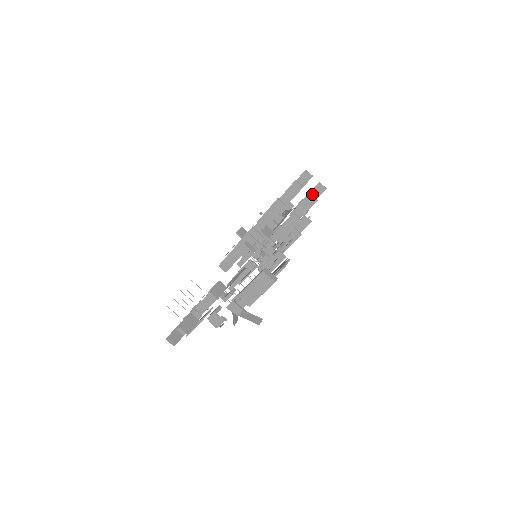
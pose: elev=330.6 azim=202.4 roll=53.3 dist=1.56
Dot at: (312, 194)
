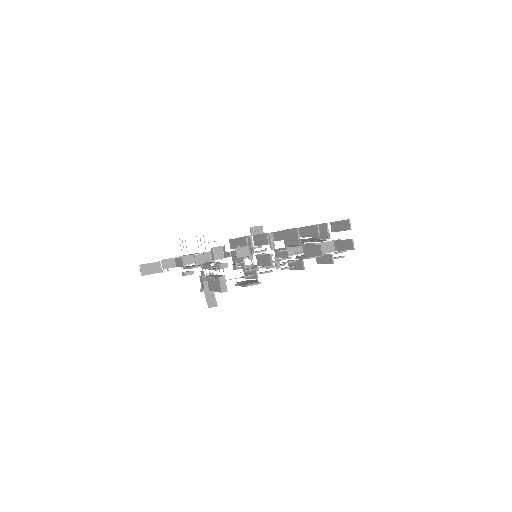
Dot at: (343, 243)
